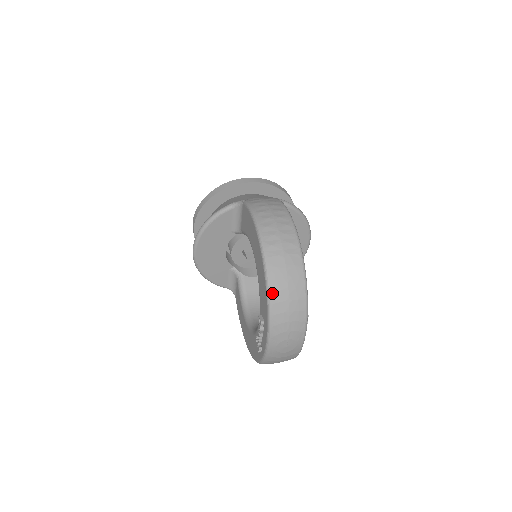
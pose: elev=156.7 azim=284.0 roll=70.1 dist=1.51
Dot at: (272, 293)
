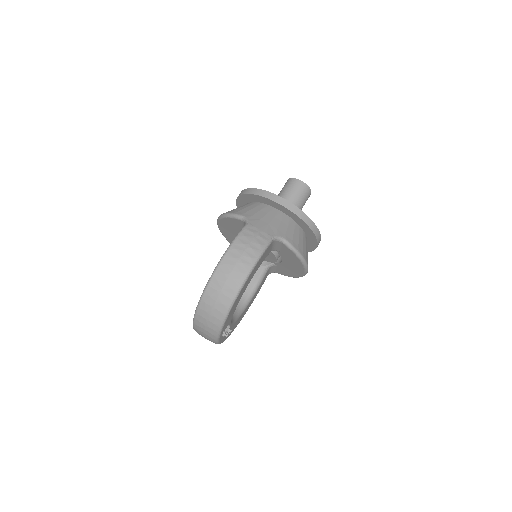
Dot at: (199, 308)
